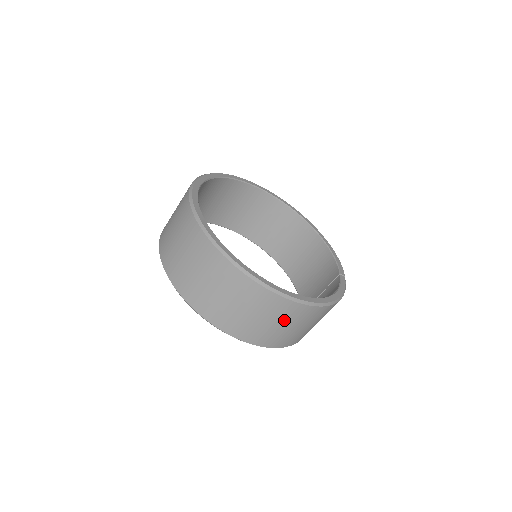
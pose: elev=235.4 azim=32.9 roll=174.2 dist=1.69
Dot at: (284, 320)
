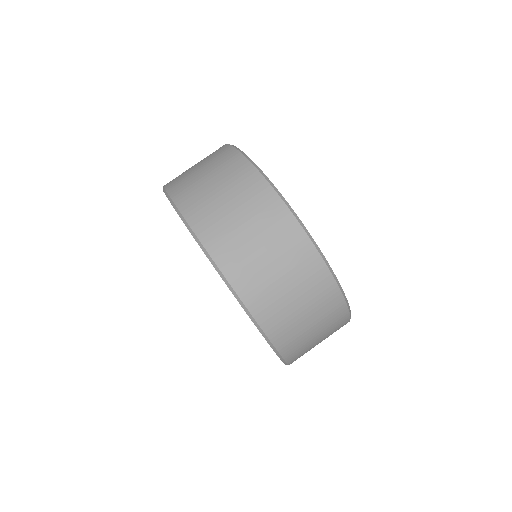
Dot at: (326, 334)
